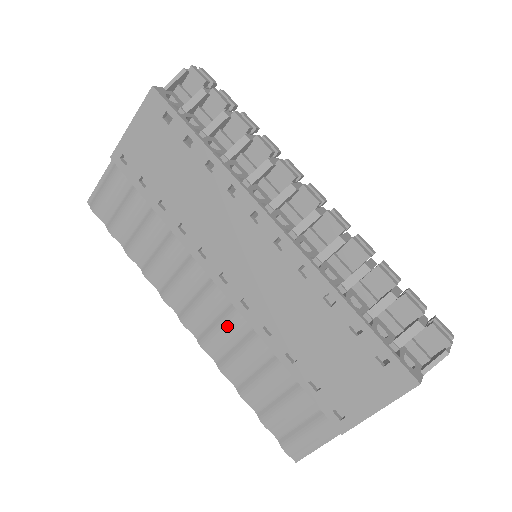
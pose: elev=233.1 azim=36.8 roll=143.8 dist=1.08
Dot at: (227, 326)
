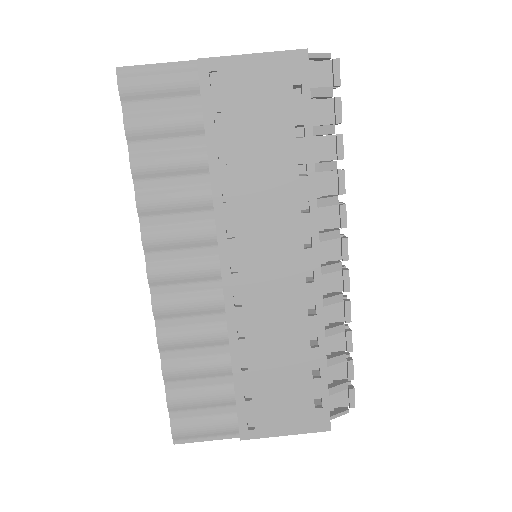
Dot at: (200, 307)
